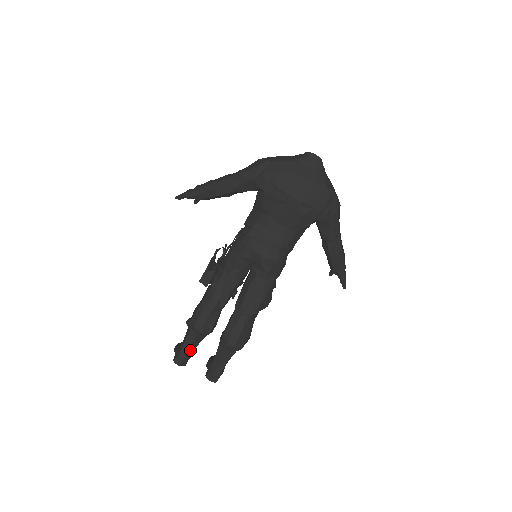
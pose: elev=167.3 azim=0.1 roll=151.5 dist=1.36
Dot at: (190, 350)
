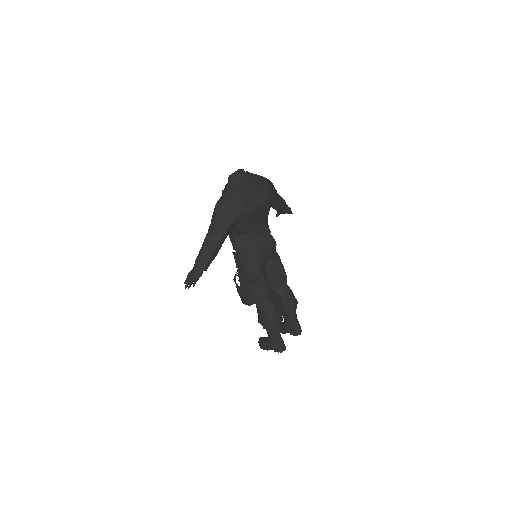
Dot at: (281, 337)
